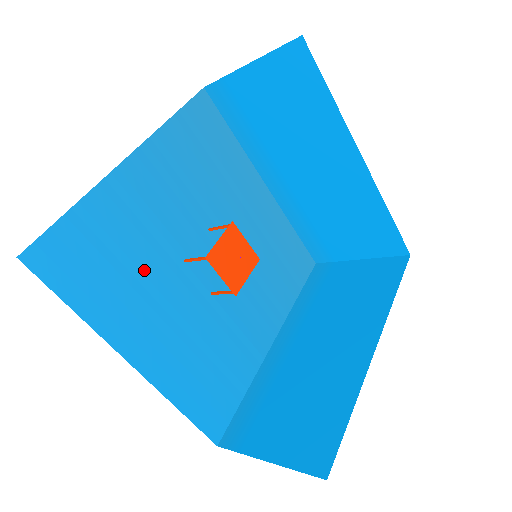
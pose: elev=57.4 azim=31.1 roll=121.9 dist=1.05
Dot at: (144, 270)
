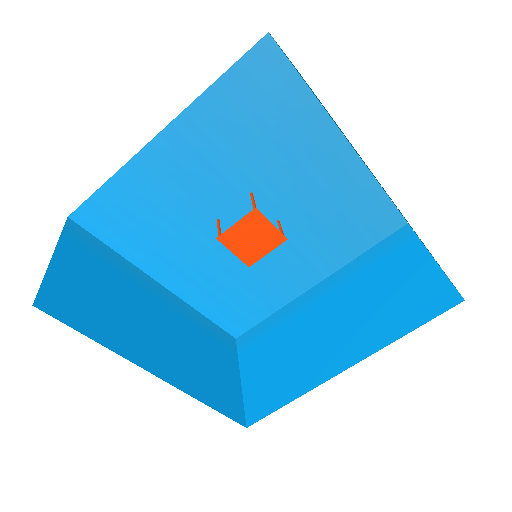
Dot at: (175, 226)
